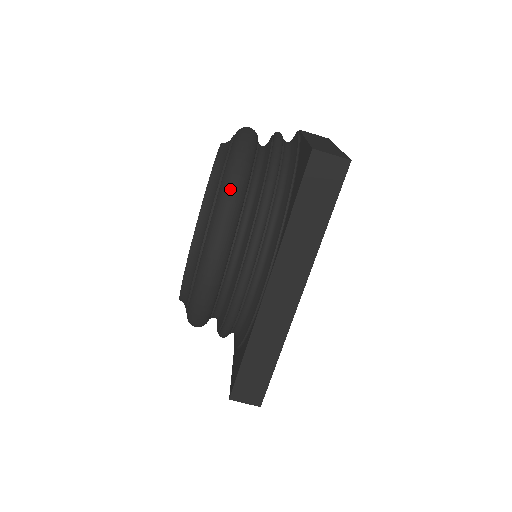
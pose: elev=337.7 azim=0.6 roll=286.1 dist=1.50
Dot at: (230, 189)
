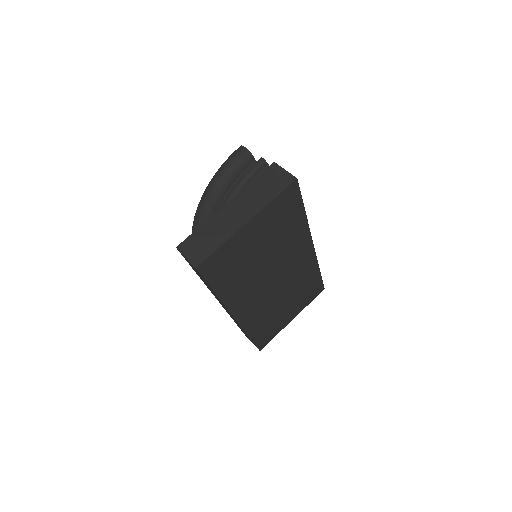
Dot at: (194, 224)
